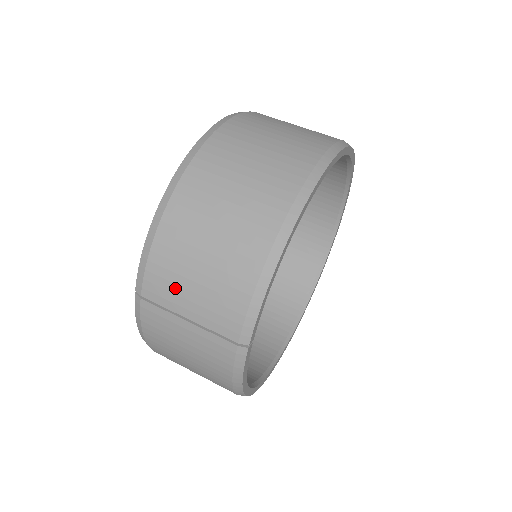
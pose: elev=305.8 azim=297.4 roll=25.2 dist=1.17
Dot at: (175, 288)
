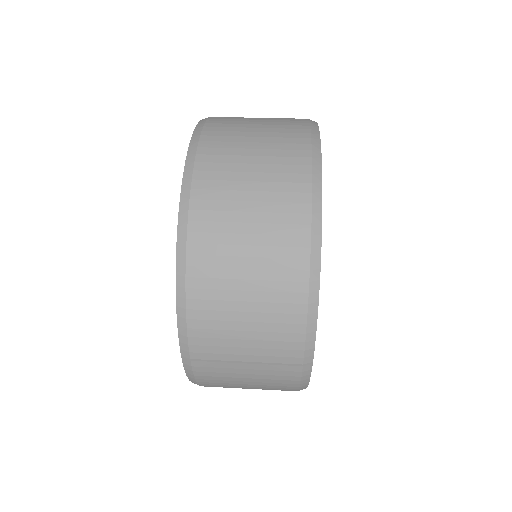
Dot at: (225, 342)
